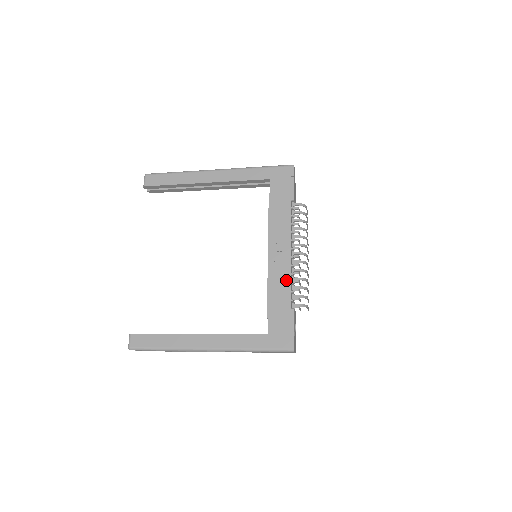
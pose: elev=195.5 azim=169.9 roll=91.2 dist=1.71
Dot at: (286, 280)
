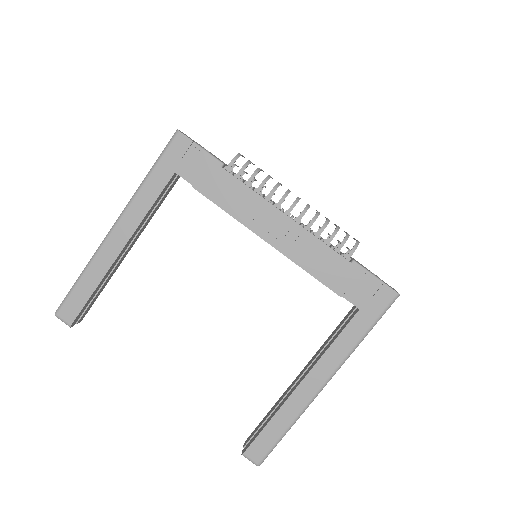
Dot at: (314, 245)
